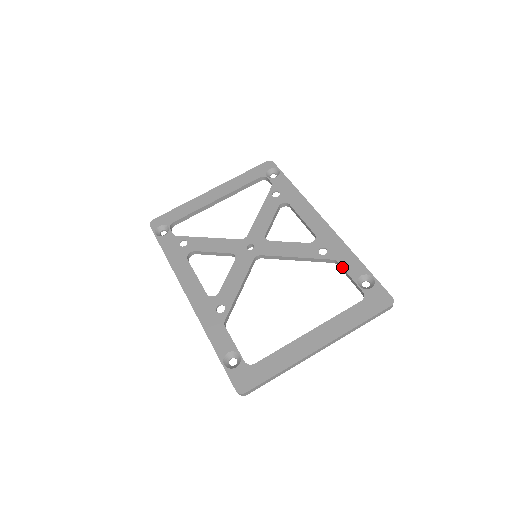
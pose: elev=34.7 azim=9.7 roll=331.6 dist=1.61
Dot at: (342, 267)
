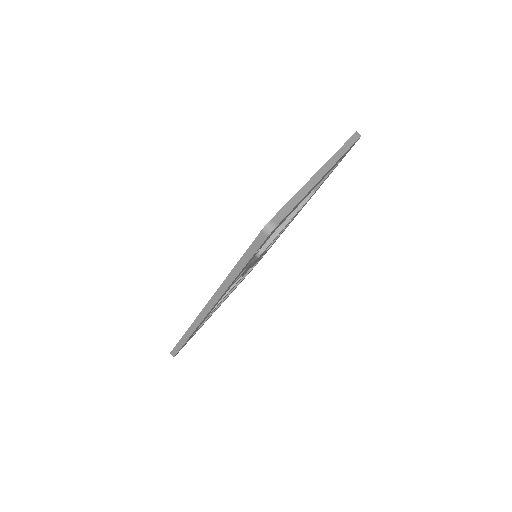
Dot at: occluded
